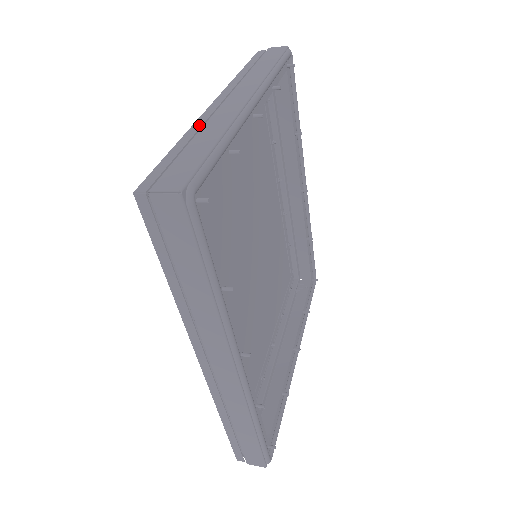
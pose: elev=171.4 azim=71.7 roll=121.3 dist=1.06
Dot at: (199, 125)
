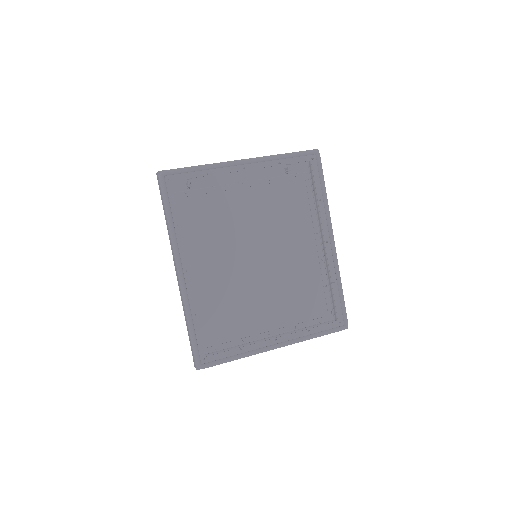
Dot at: occluded
